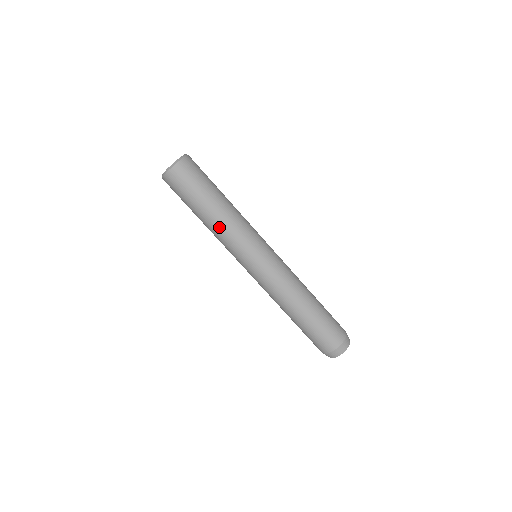
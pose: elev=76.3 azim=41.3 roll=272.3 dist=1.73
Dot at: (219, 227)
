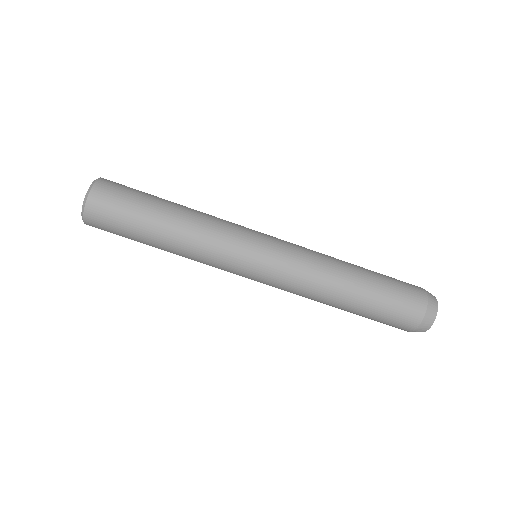
Dot at: (190, 235)
